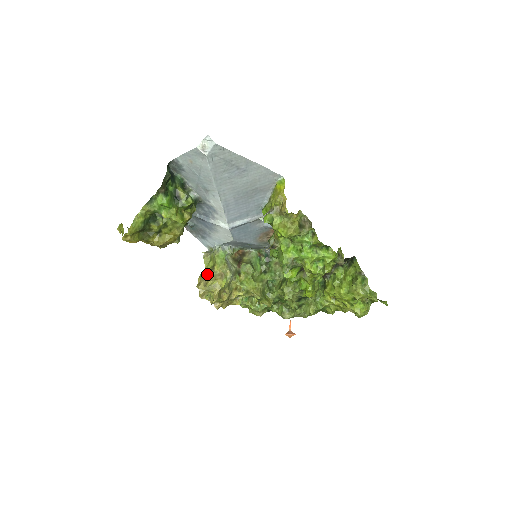
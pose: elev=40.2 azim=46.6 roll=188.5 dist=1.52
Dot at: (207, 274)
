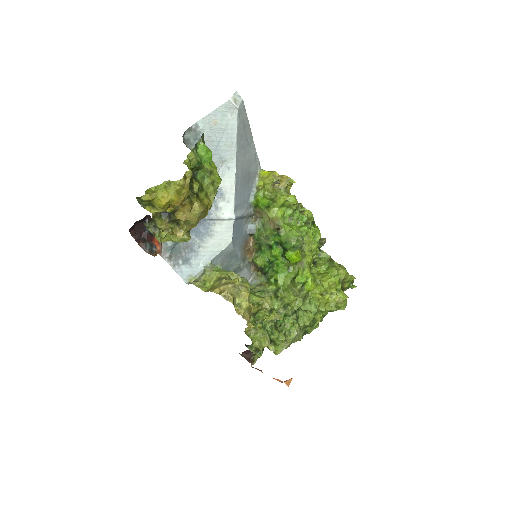
Dot at: (223, 281)
